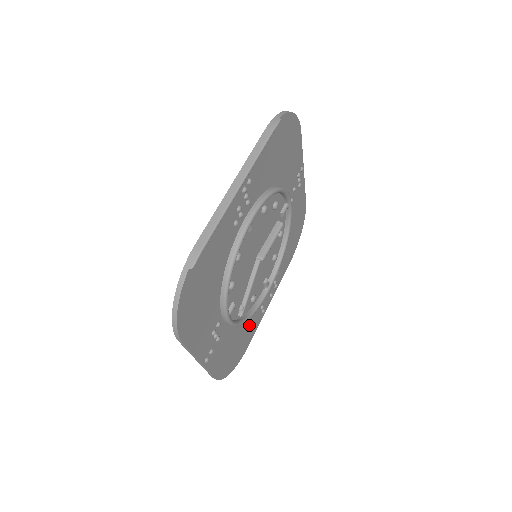
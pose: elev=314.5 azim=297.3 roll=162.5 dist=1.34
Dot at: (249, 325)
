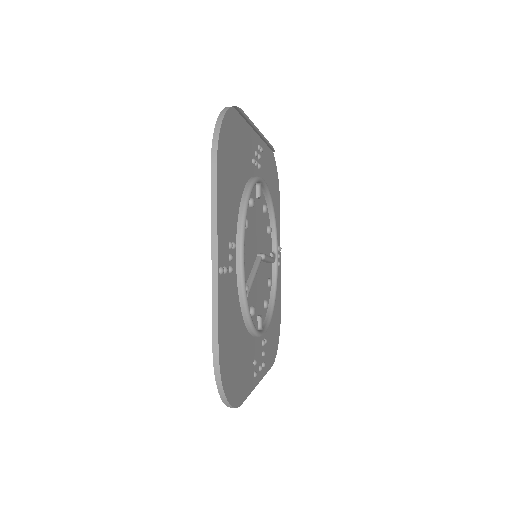
Dot at: (245, 356)
